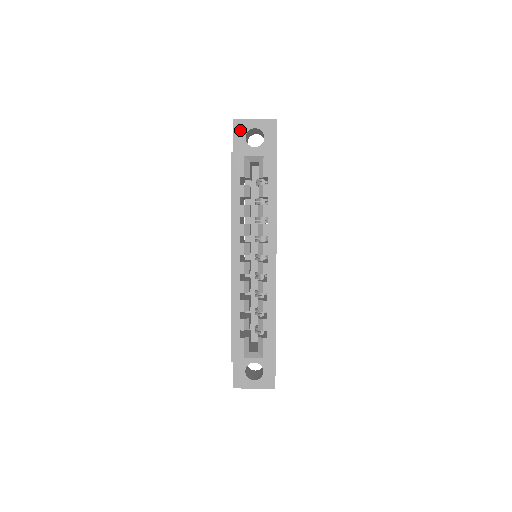
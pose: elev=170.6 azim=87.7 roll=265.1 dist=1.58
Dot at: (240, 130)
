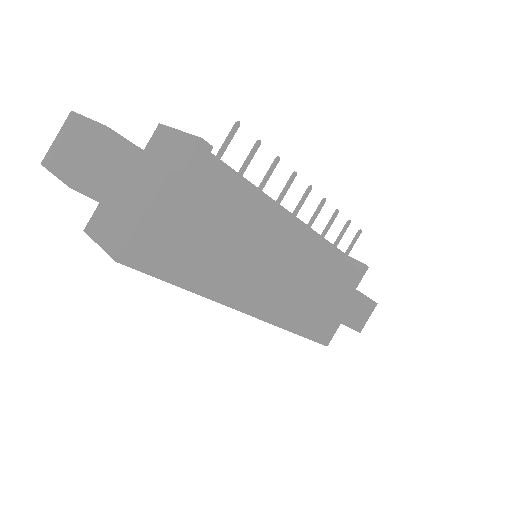
Dot at: occluded
